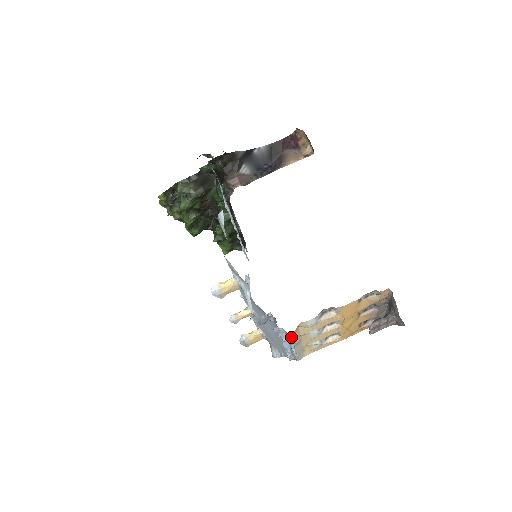
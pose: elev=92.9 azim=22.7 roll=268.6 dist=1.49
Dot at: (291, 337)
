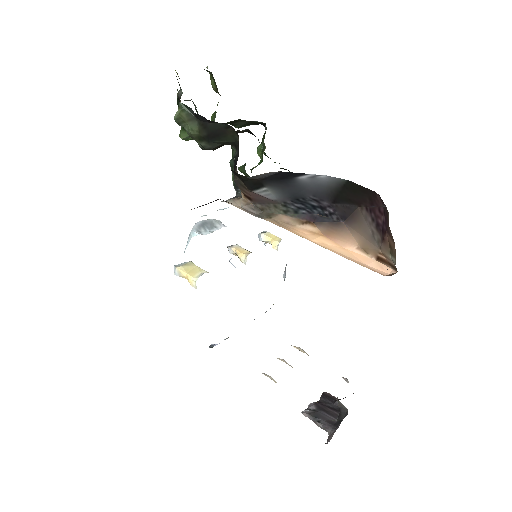
Dot at: occluded
